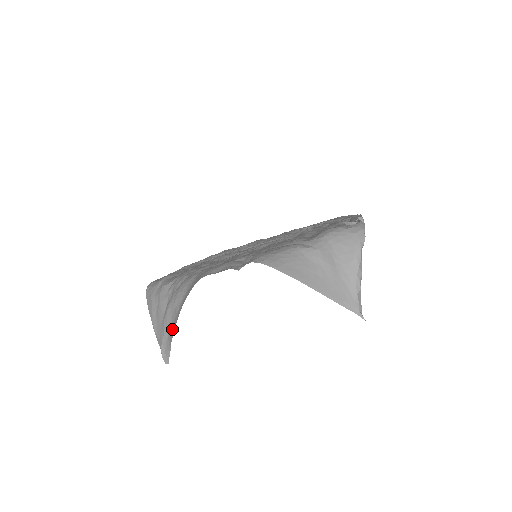
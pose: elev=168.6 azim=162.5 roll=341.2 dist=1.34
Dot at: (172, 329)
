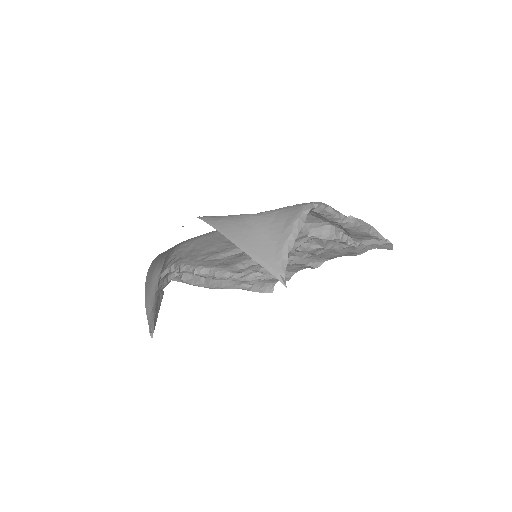
Dot at: occluded
